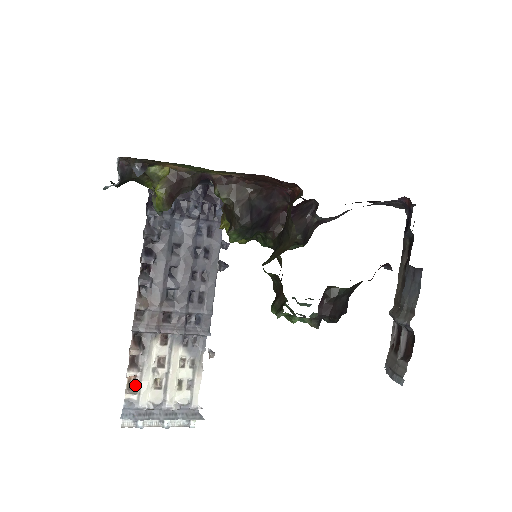
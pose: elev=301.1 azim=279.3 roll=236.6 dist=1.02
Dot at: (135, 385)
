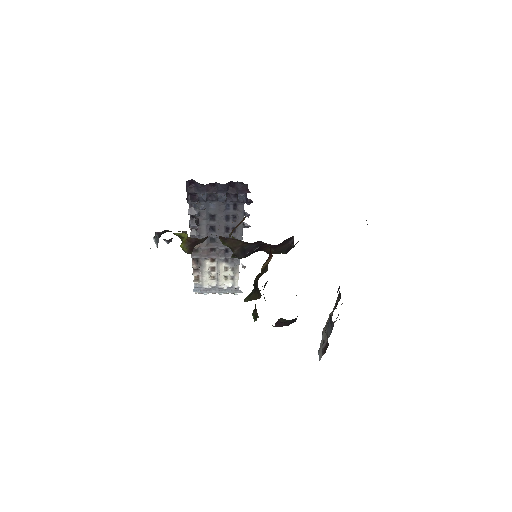
Dot at: (199, 278)
